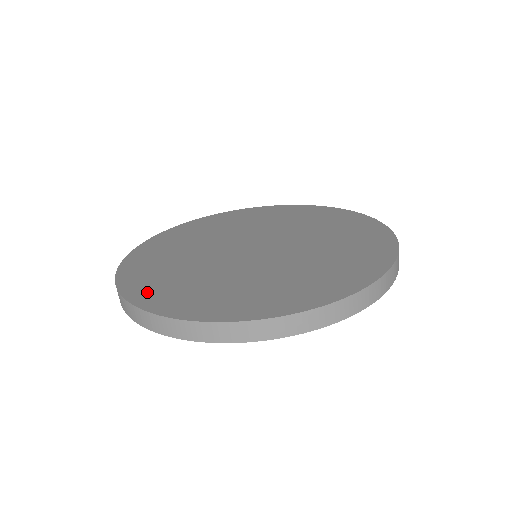
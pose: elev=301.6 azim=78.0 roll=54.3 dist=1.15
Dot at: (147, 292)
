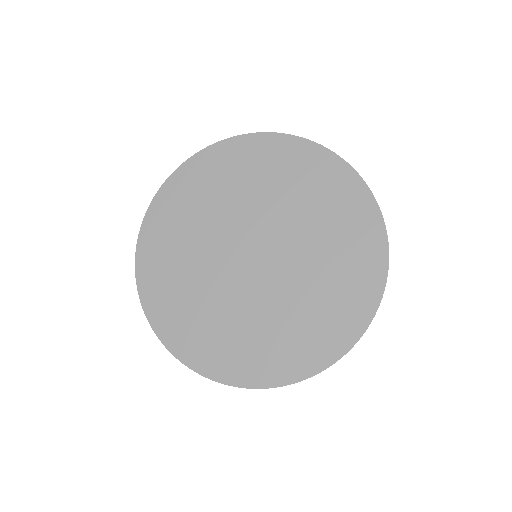
Dot at: (229, 367)
